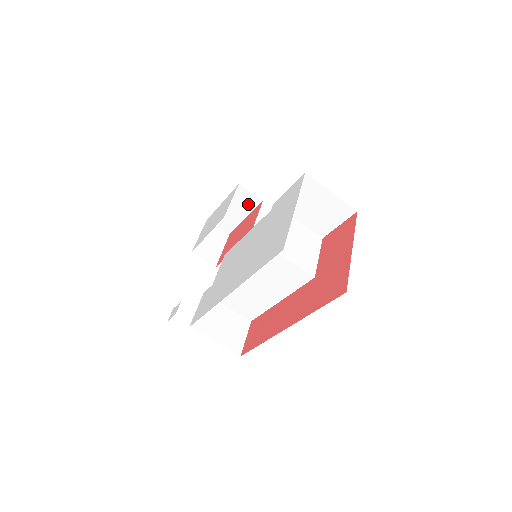
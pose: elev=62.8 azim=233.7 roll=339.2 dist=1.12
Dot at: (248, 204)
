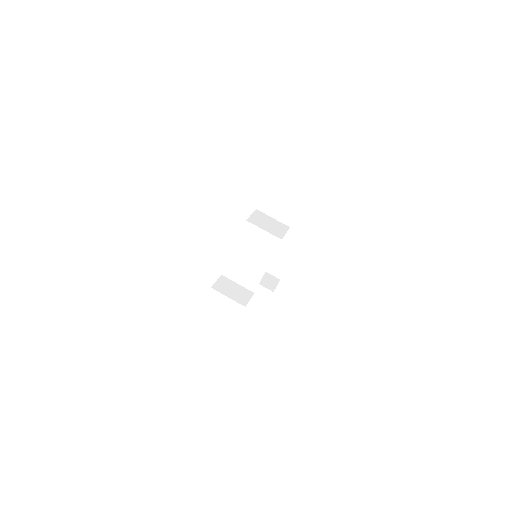
Dot at: occluded
